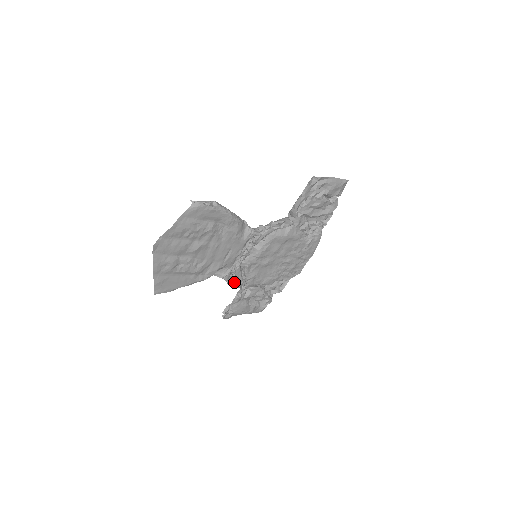
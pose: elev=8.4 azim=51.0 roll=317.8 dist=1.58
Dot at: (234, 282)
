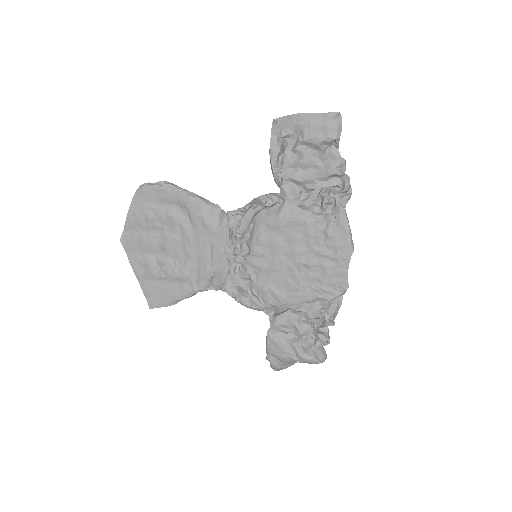
Dot at: (242, 298)
